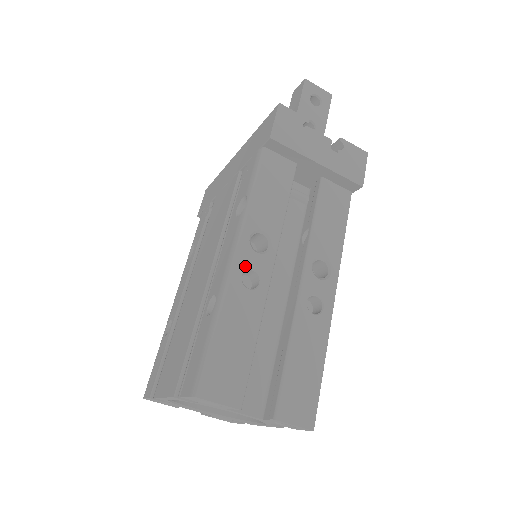
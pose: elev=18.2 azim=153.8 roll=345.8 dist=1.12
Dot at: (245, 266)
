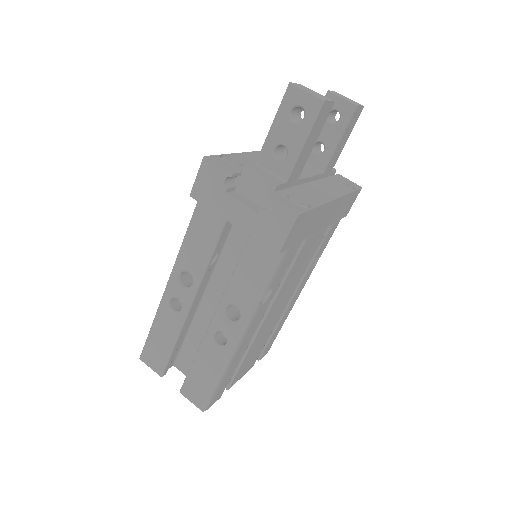
Dot at: (172, 294)
